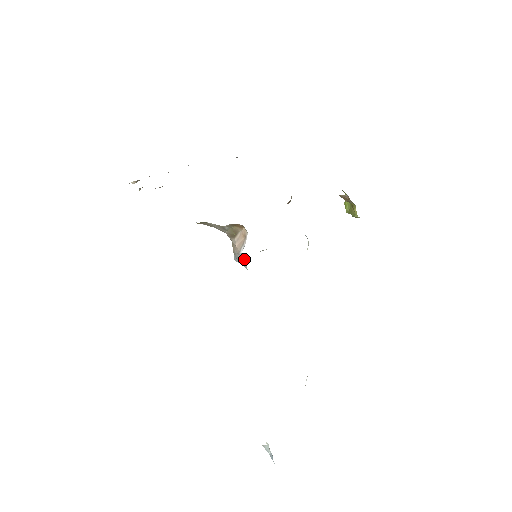
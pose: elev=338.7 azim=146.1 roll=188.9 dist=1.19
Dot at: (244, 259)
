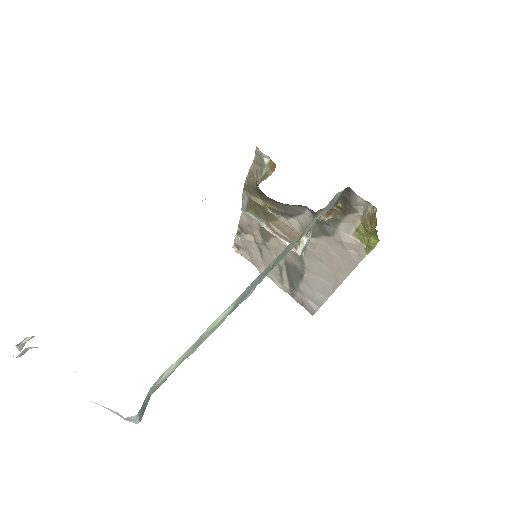
Dot at: occluded
